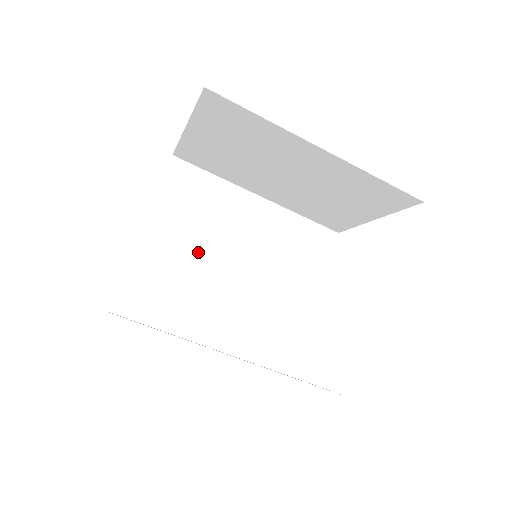
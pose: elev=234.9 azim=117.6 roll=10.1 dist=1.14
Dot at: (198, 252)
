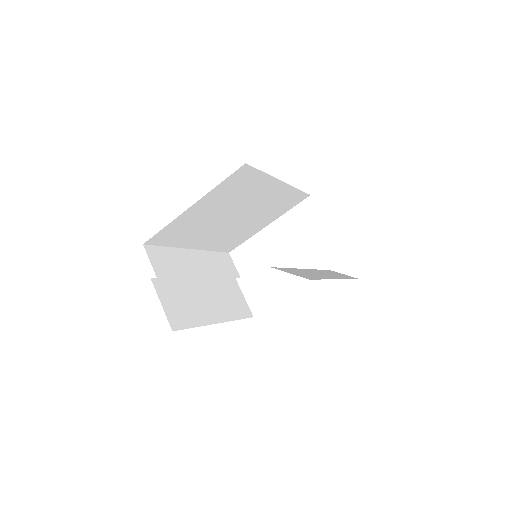
Dot at: (217, 215)
